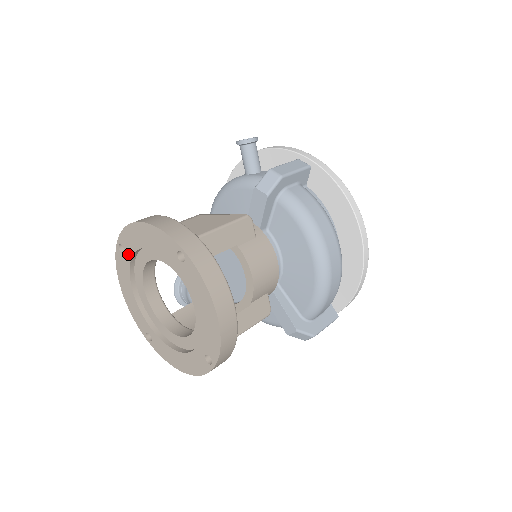
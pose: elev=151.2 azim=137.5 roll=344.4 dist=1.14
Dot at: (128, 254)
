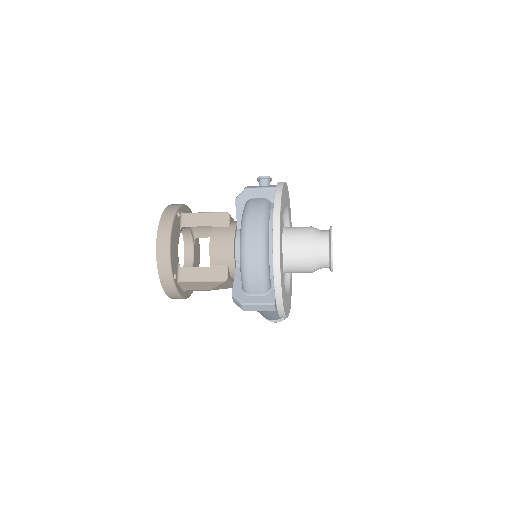
Dot at: occluded
